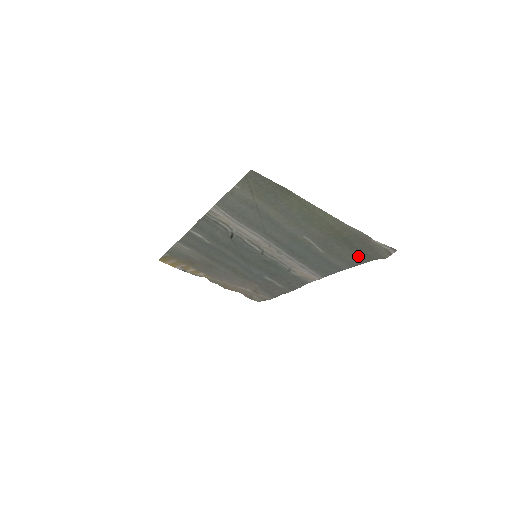
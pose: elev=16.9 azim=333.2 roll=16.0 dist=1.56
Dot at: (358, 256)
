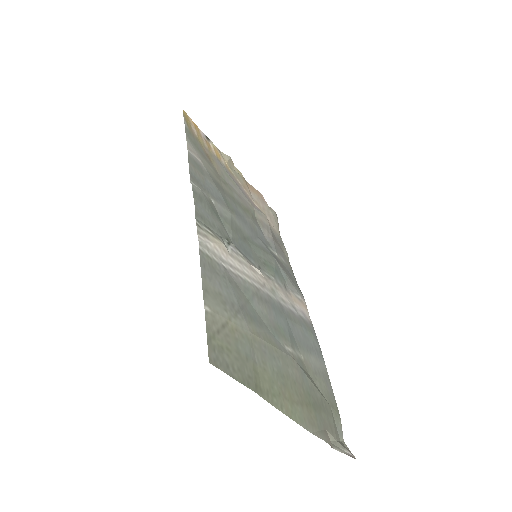
Dot at: (329, 400)
